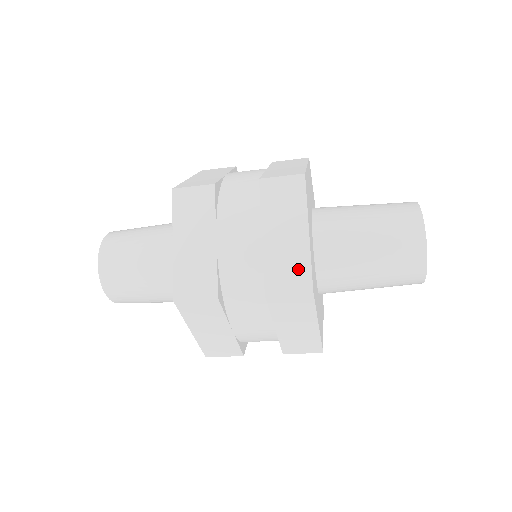
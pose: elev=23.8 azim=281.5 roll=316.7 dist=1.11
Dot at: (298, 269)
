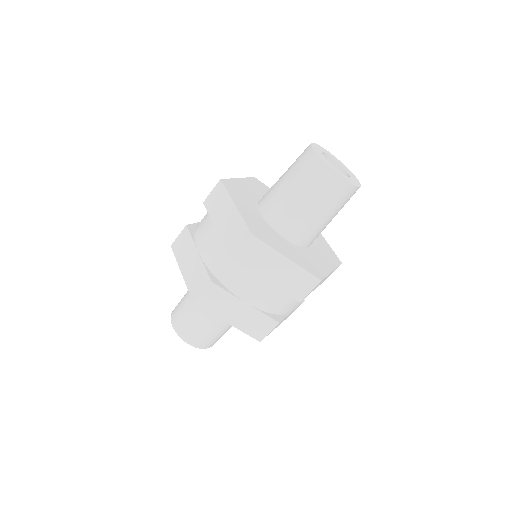
Dot at: (239, 229)
